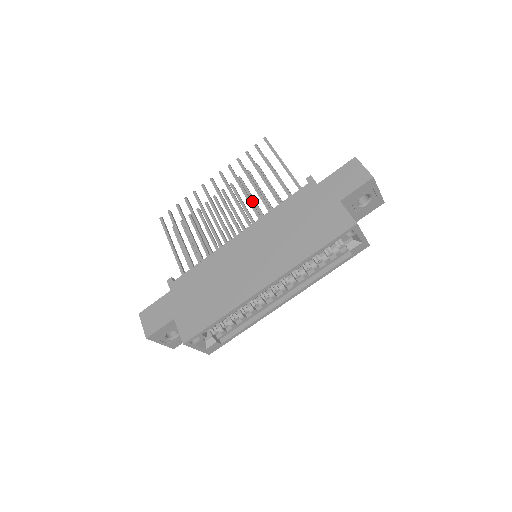
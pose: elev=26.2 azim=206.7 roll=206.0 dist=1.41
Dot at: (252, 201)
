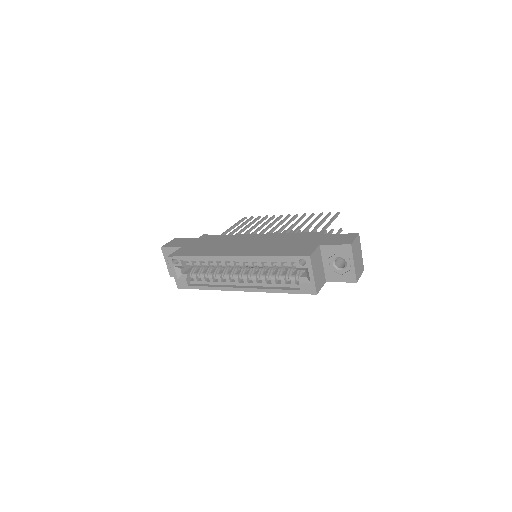
Dot at: occluded
